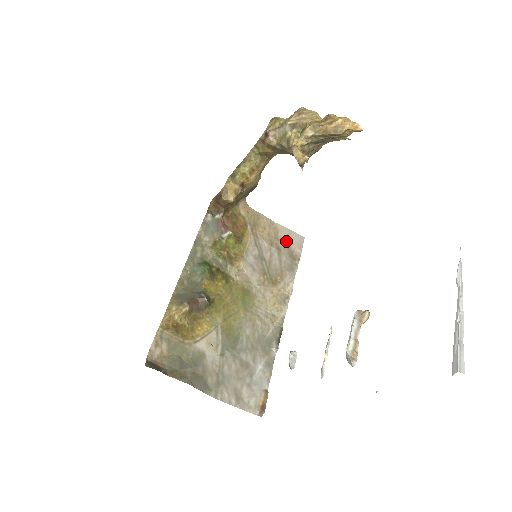
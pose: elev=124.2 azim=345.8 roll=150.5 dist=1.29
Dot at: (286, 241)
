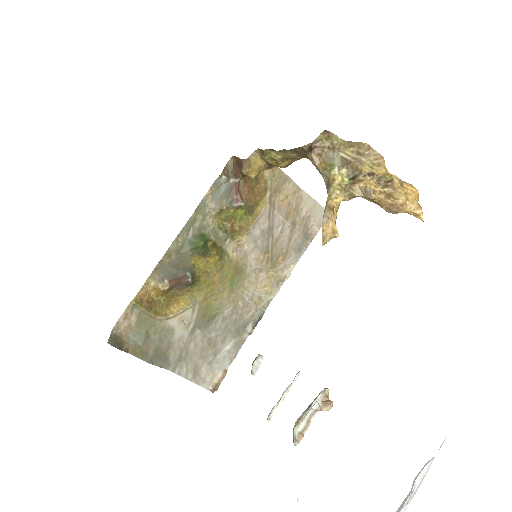
Dot at: (306, 215)
